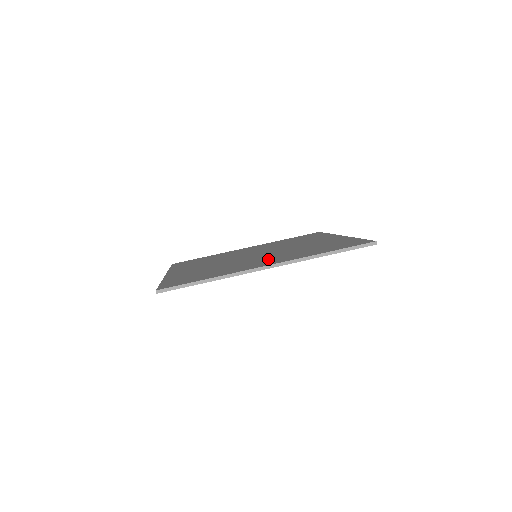
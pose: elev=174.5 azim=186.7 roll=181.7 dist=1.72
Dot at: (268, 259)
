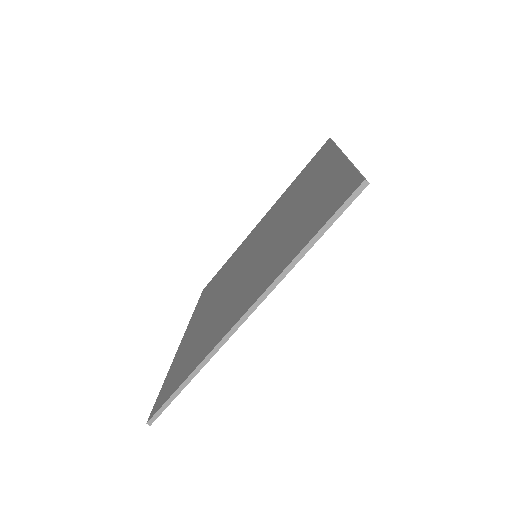
Dot at: (251, 283)
